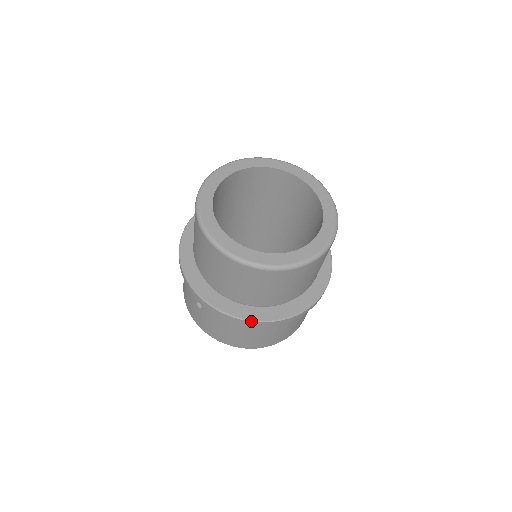
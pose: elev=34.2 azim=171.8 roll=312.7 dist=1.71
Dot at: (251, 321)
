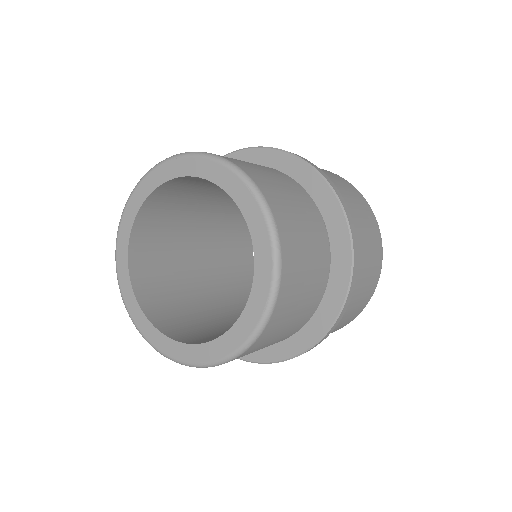
Dot at: (315, 345)
